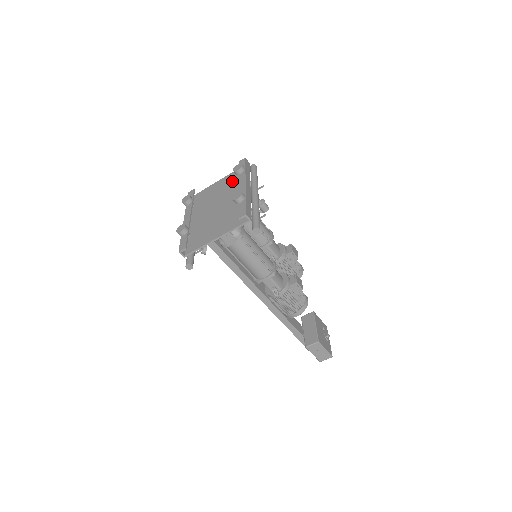
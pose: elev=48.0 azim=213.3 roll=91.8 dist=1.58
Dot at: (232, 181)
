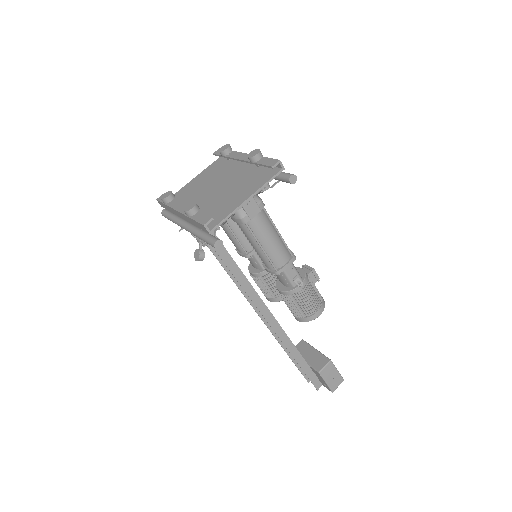
Dot at: (215, 170)
